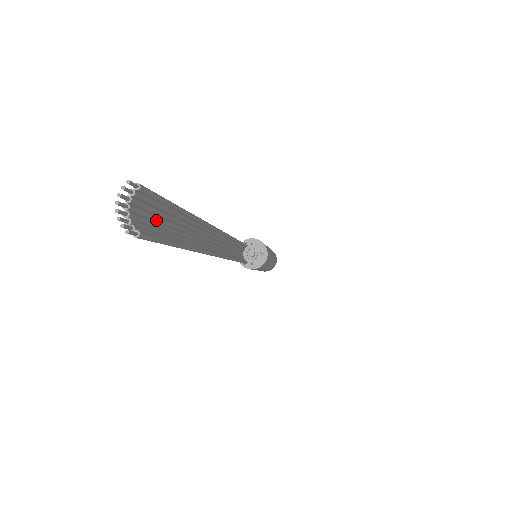
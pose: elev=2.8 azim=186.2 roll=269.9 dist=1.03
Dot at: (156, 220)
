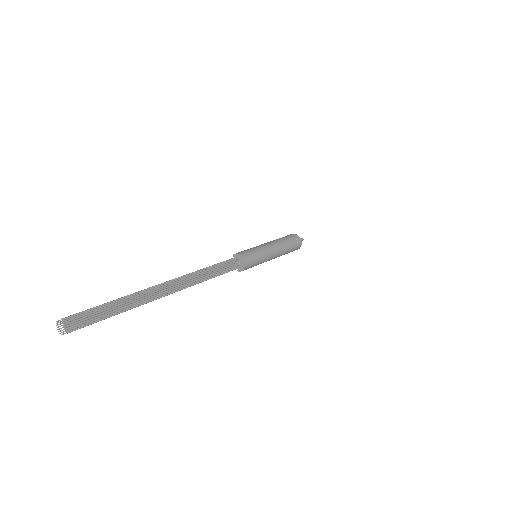
Dot at: (87, 317)
